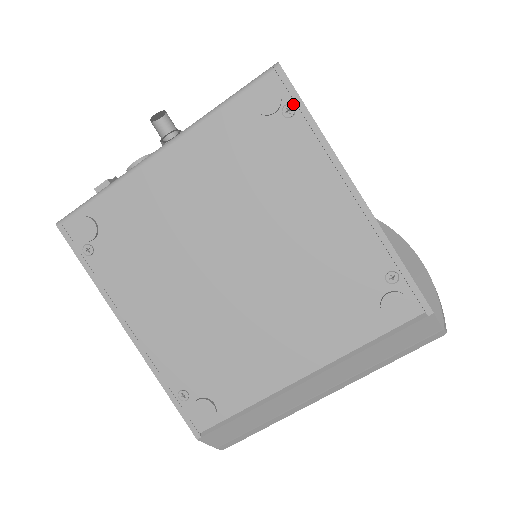
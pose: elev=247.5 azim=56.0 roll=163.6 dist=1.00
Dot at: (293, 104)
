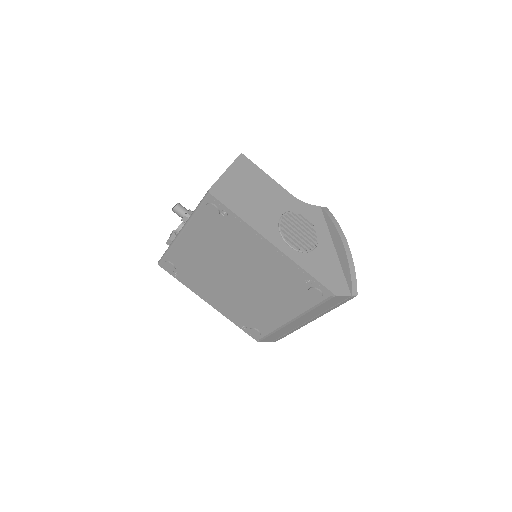
Dot at: (225, 210)
